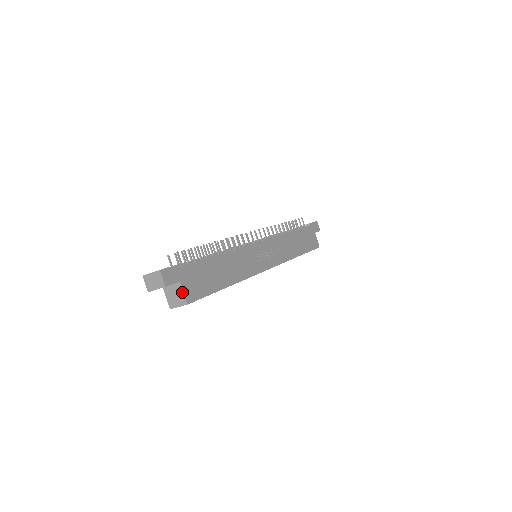
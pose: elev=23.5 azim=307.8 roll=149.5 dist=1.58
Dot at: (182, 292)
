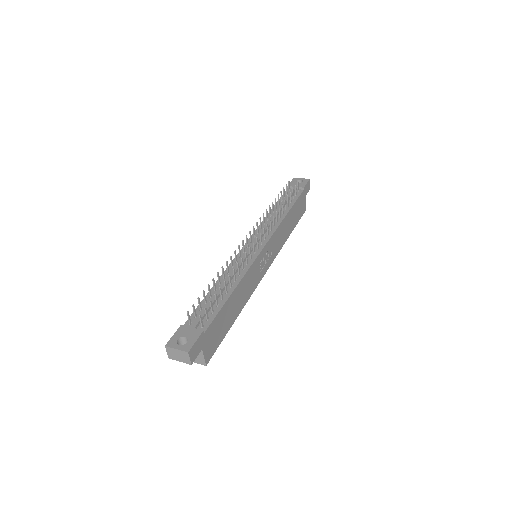
Dot at: (203, 357)
